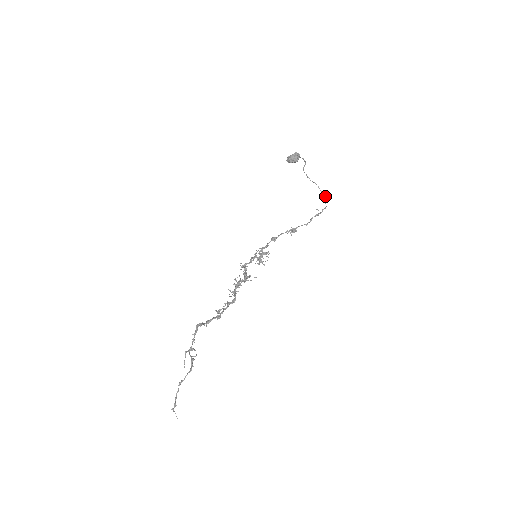
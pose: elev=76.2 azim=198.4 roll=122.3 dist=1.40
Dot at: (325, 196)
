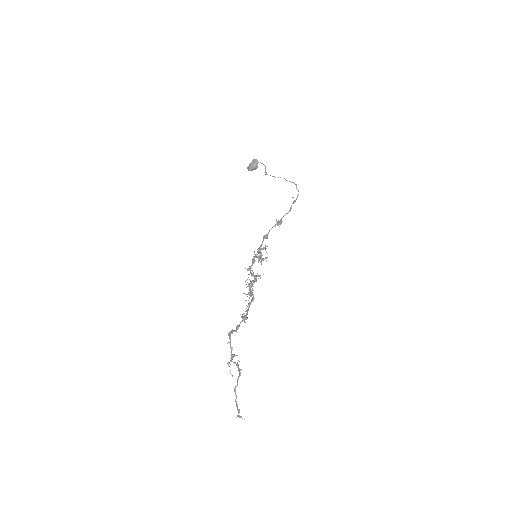
Dot at: occluded
